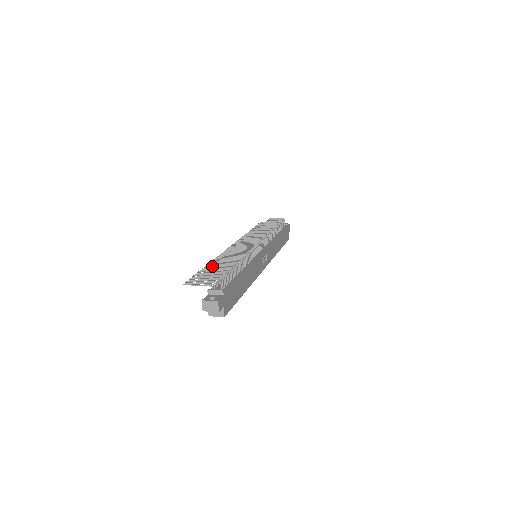
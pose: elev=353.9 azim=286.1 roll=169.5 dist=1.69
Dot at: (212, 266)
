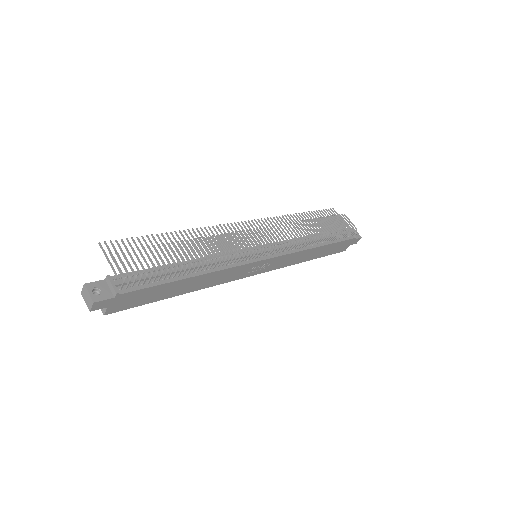
Dot at: (158, 245)
